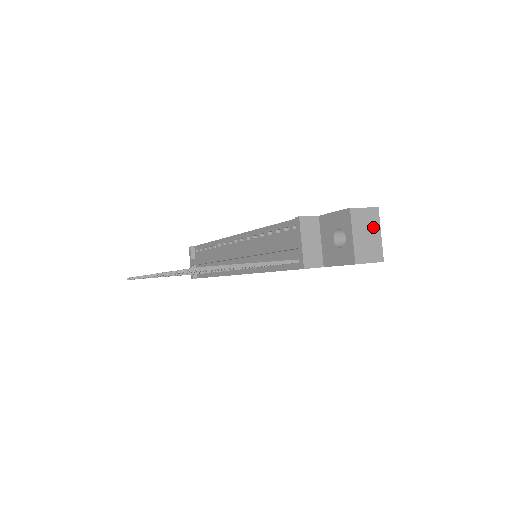
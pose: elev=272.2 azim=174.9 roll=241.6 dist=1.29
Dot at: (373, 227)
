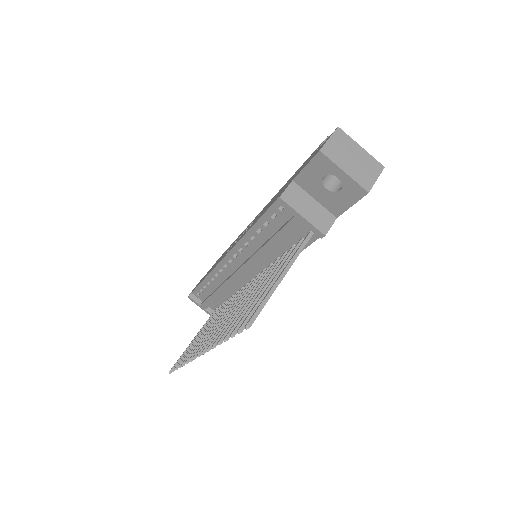
Dot at: (350, 147)
